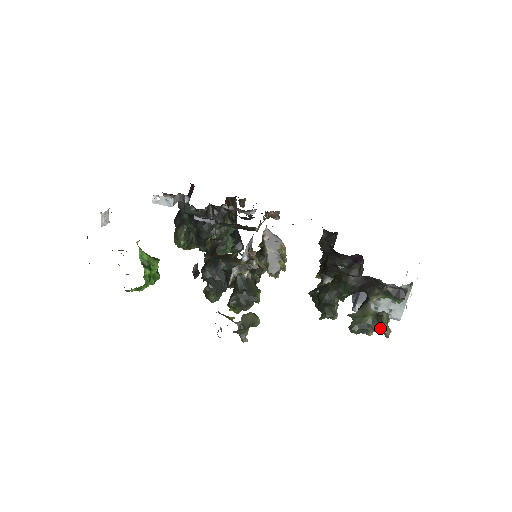
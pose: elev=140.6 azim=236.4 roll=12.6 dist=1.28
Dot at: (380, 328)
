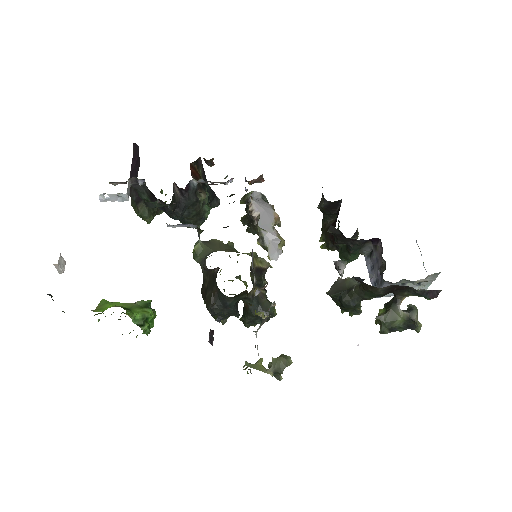
Dot at: (411, 327)
